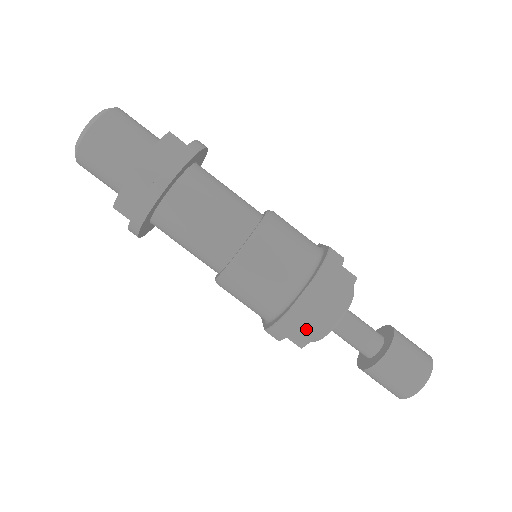
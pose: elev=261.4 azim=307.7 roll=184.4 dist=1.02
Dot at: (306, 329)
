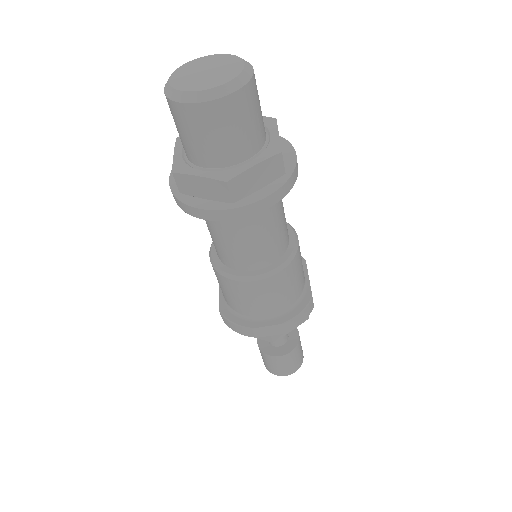
Dot at: occluded
